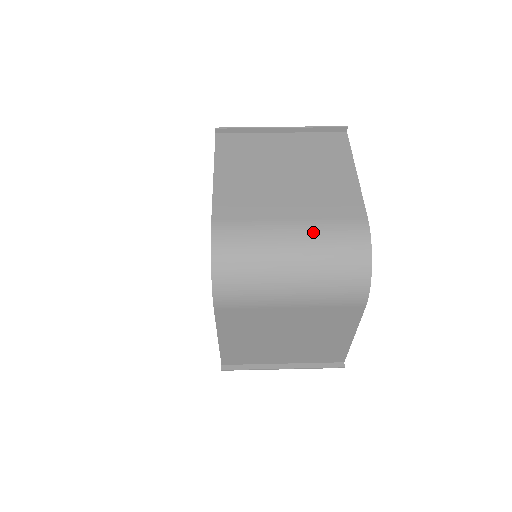
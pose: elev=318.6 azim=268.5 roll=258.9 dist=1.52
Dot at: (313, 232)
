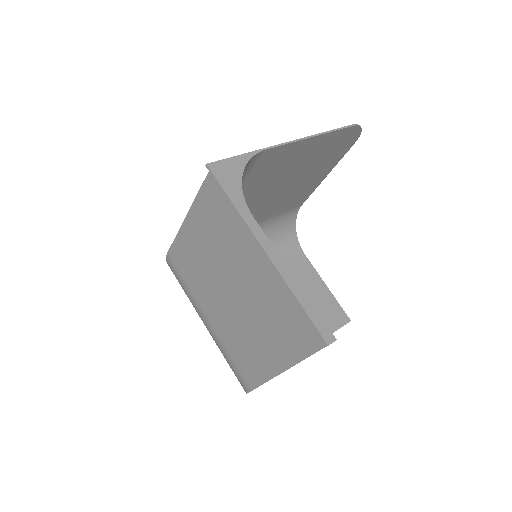
Dot at: (216, 342)
